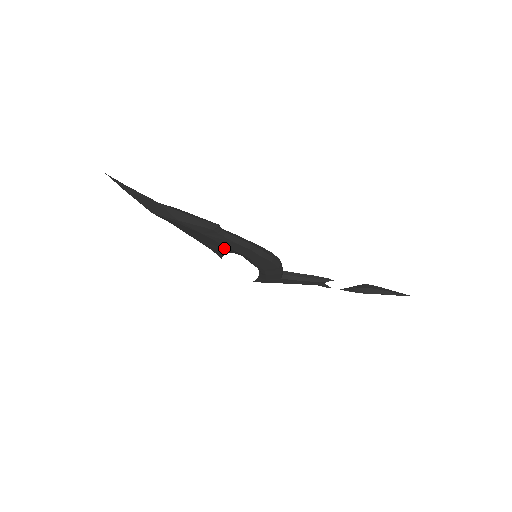
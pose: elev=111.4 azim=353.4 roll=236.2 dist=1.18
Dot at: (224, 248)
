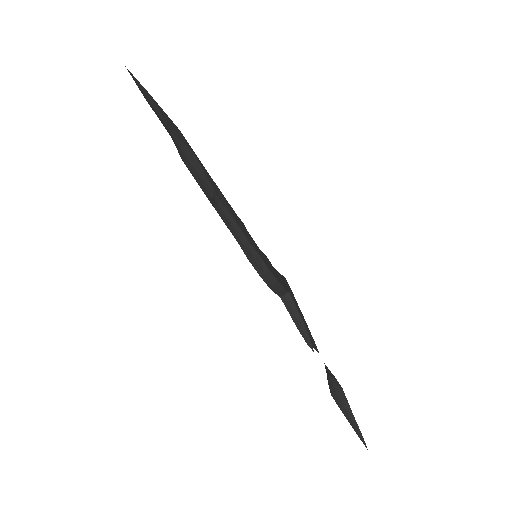
Dot at: occluded
